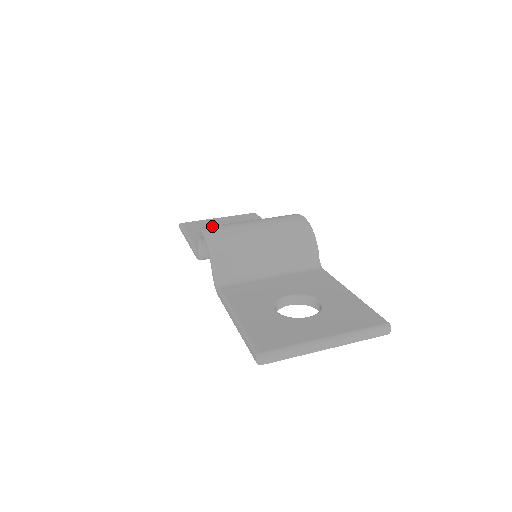
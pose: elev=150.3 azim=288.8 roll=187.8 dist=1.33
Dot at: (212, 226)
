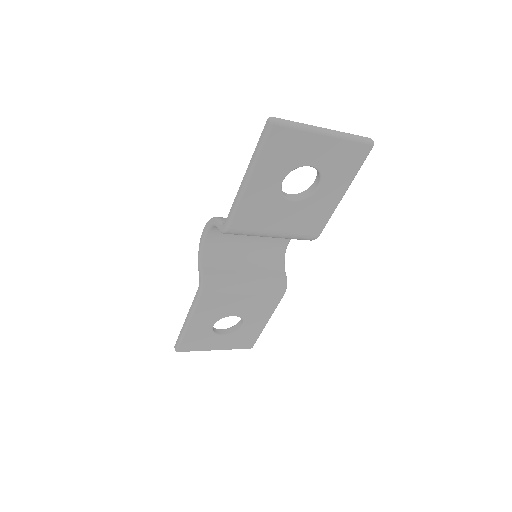
Dot at: occluded
